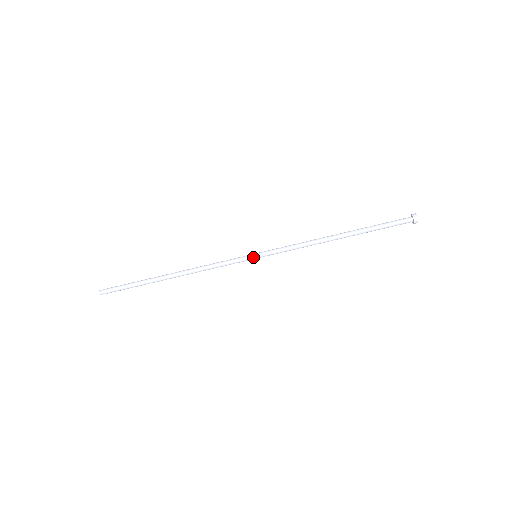
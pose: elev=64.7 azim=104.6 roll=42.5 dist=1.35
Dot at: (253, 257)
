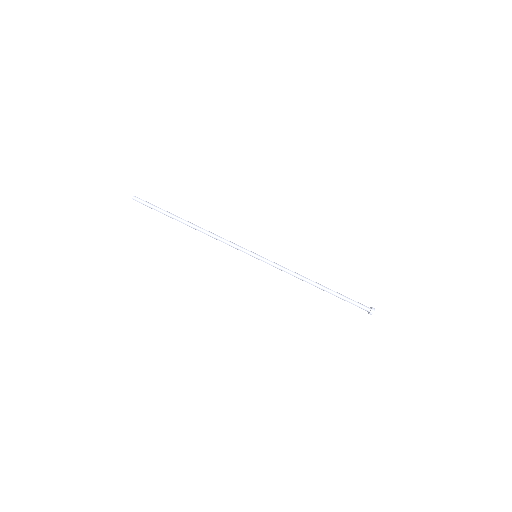
Dot at: (254, 256)
